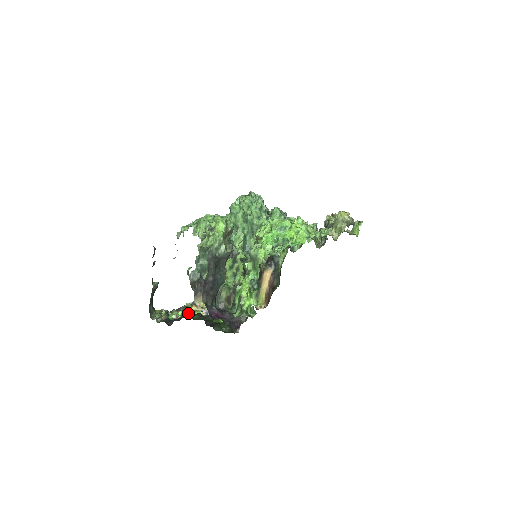
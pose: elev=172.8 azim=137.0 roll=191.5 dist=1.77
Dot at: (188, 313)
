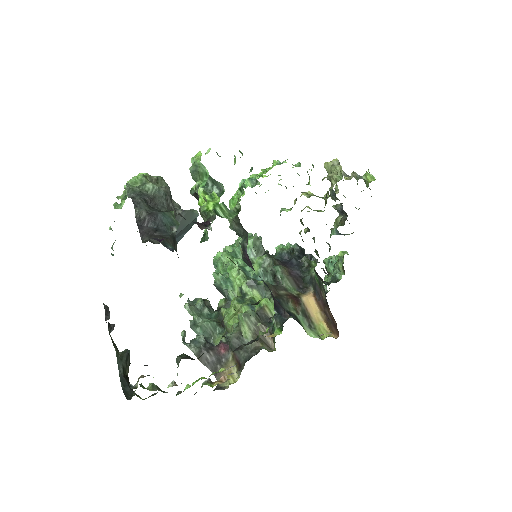
Dot at: (185, 357)
